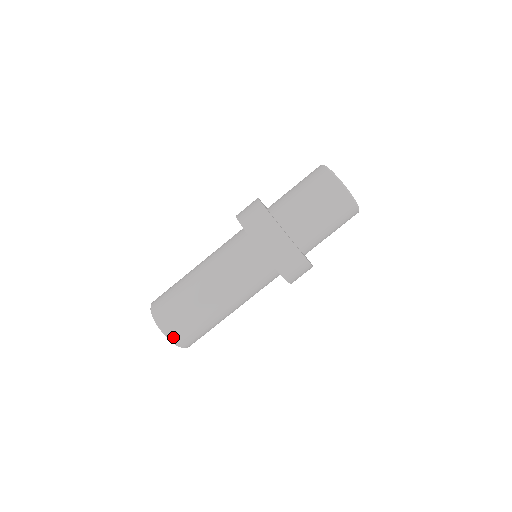
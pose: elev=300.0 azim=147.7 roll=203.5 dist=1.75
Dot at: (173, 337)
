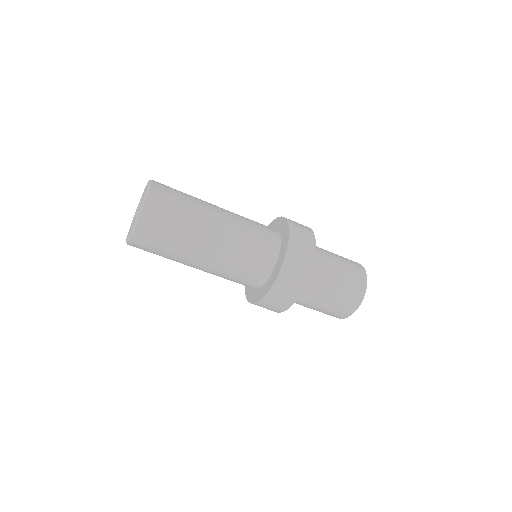
Dot at: (148, 208)
